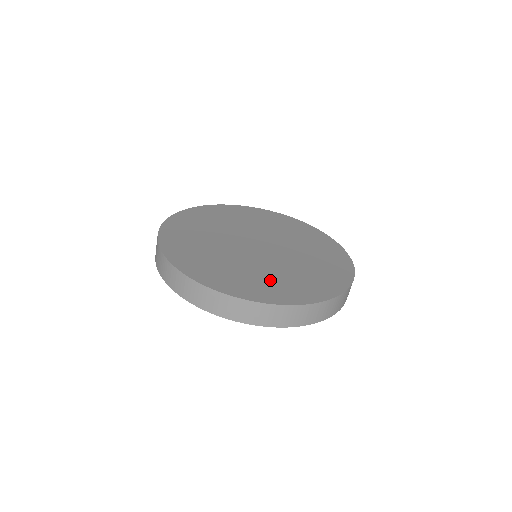
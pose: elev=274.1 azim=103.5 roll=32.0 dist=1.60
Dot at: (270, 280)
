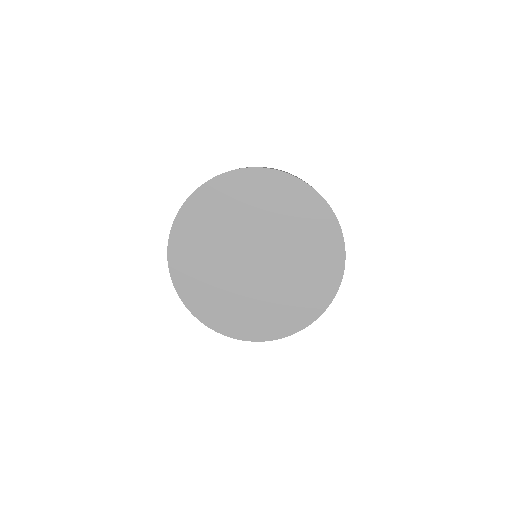
Dot at: (289, 302)
